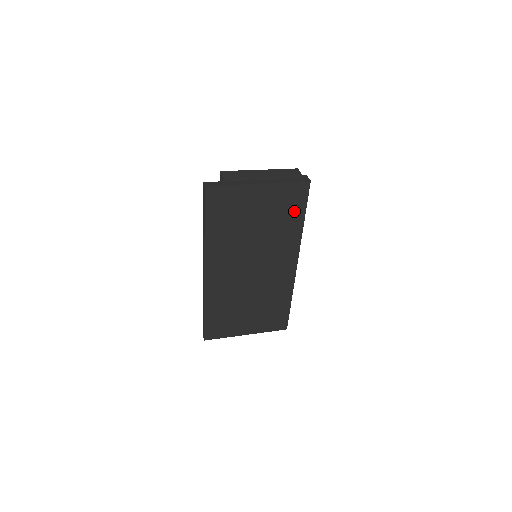
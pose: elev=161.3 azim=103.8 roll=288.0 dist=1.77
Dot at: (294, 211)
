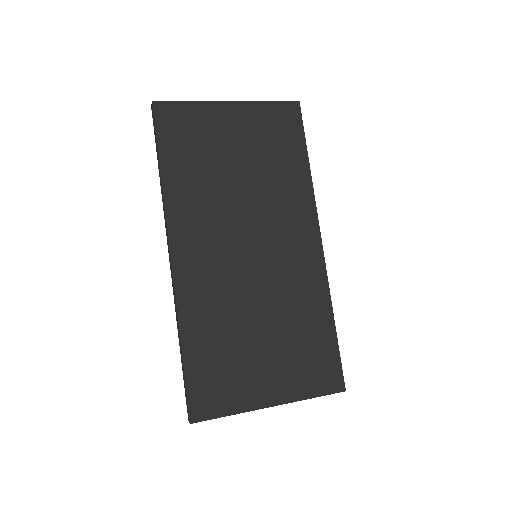
Dot at: (289, 146)
